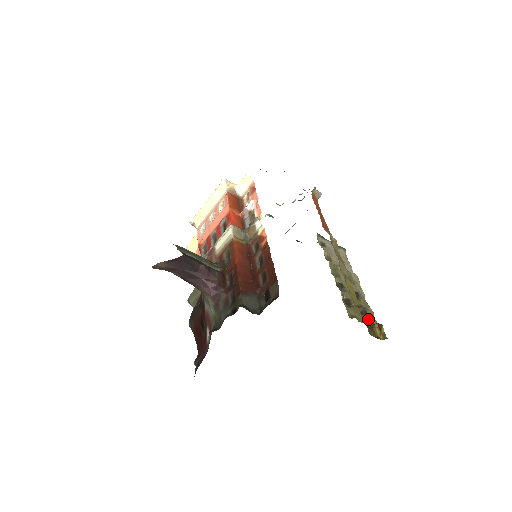
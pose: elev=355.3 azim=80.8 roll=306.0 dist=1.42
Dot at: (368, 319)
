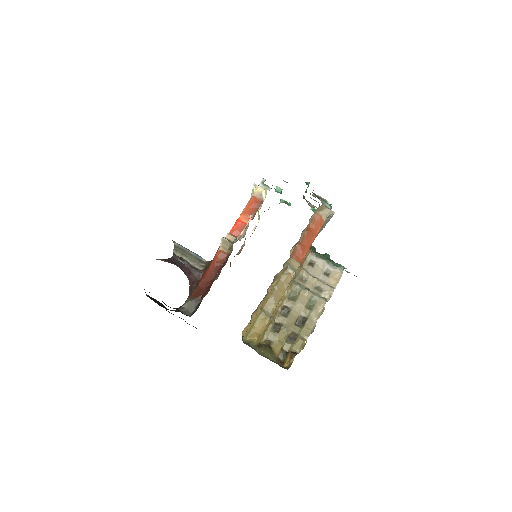
Dot at: (291, 345)
